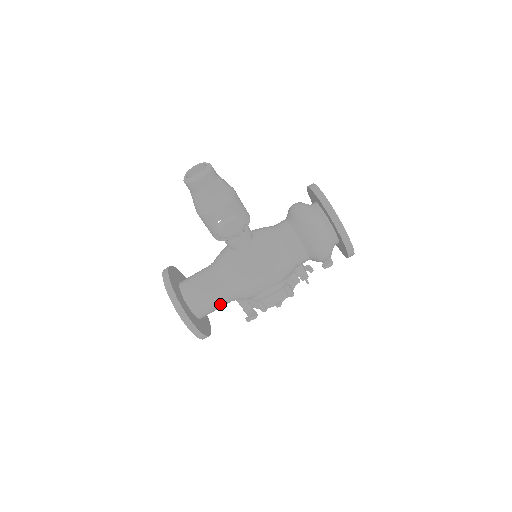
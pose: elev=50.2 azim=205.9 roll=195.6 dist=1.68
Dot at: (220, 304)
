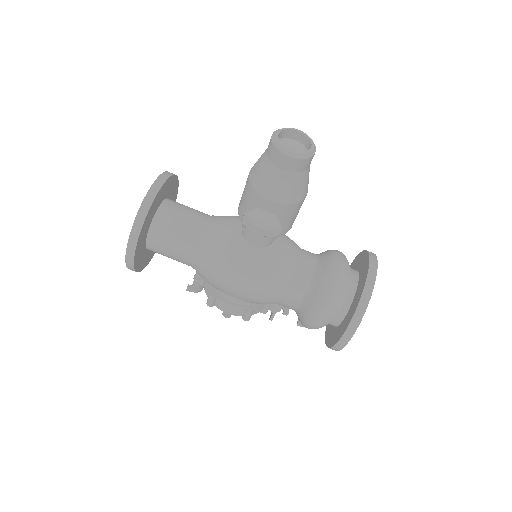
Dot at: (179, 260)
